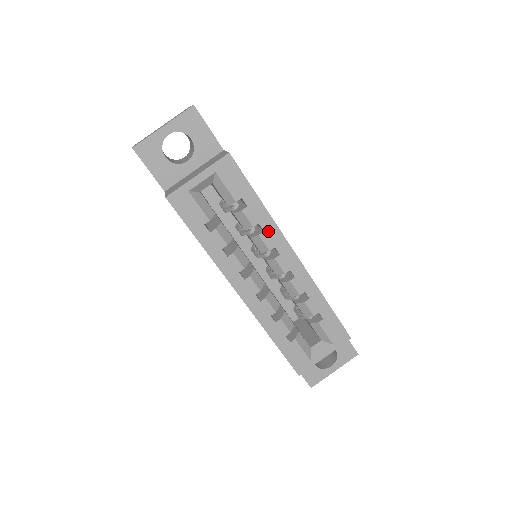
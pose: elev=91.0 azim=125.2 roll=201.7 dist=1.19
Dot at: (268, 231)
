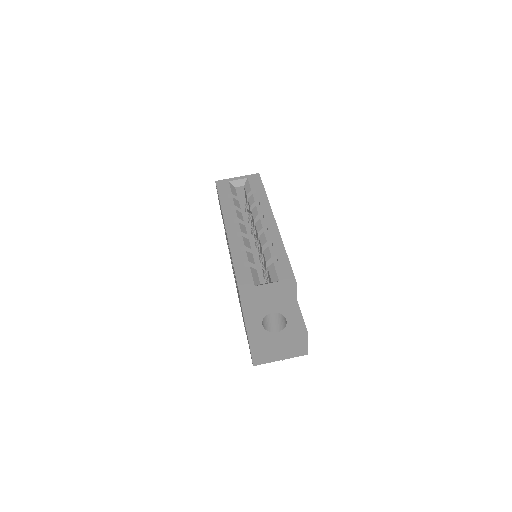
Dot at: (263, 206)
